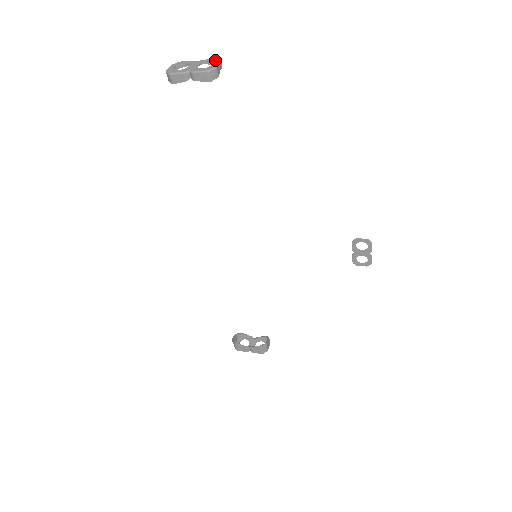
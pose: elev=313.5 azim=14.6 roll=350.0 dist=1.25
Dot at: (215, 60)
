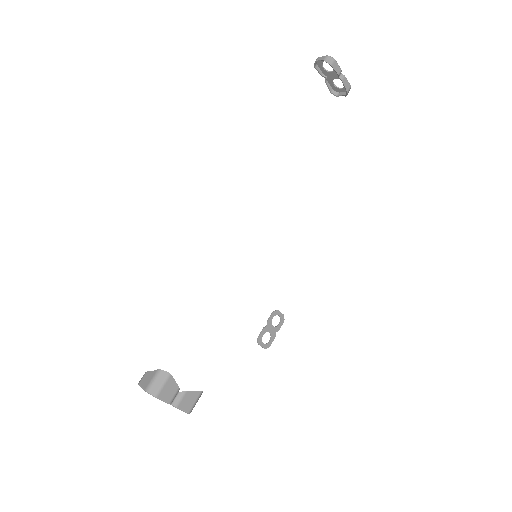
Dot at: (336, 88)
